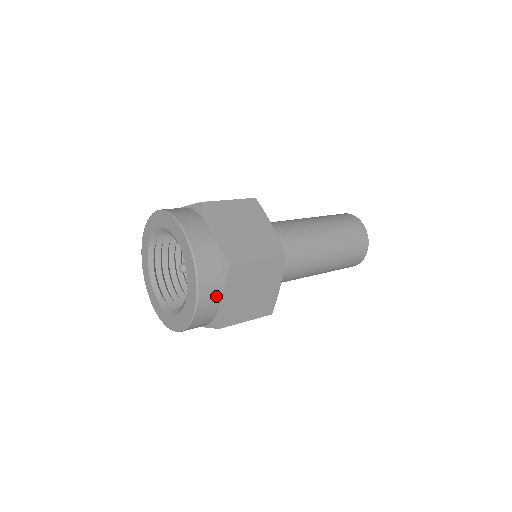
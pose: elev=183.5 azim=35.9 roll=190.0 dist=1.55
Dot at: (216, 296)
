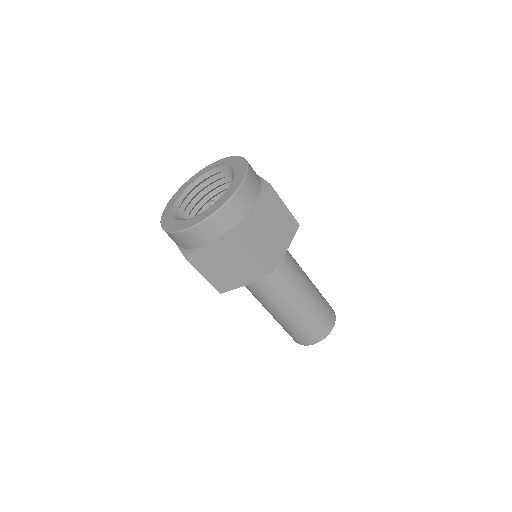
Dot at: (251, 199)
